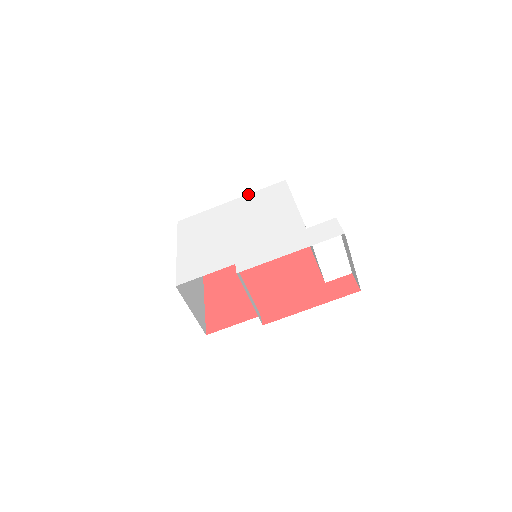
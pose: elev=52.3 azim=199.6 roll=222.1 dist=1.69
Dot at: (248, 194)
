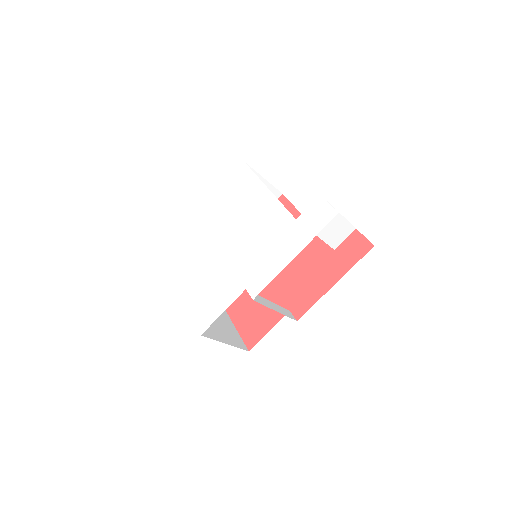
Dot at: (215, 194)
